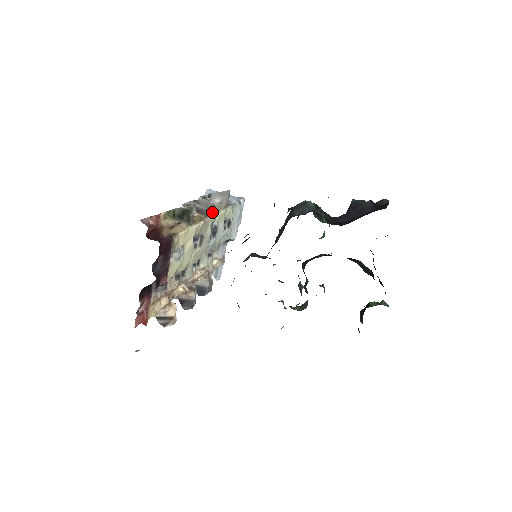
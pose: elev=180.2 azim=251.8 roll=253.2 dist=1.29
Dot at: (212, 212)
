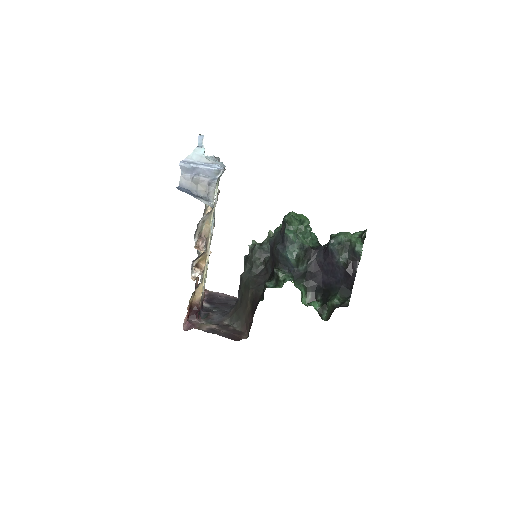
Dot at: (206, 230)
